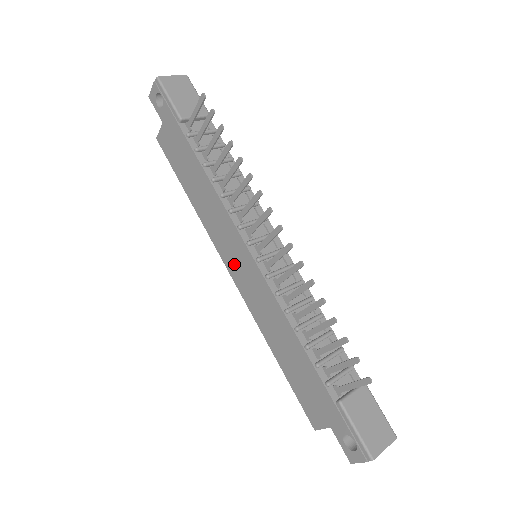
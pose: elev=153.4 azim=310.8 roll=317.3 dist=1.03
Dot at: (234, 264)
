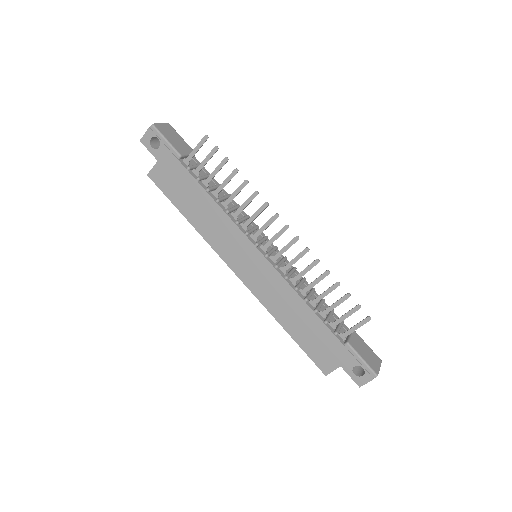
Dot at: (241, 265)
